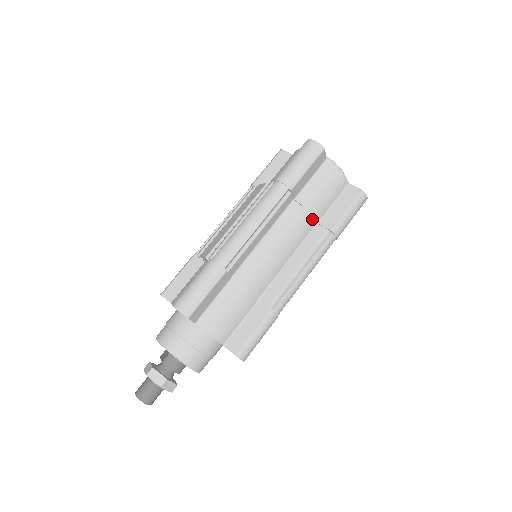
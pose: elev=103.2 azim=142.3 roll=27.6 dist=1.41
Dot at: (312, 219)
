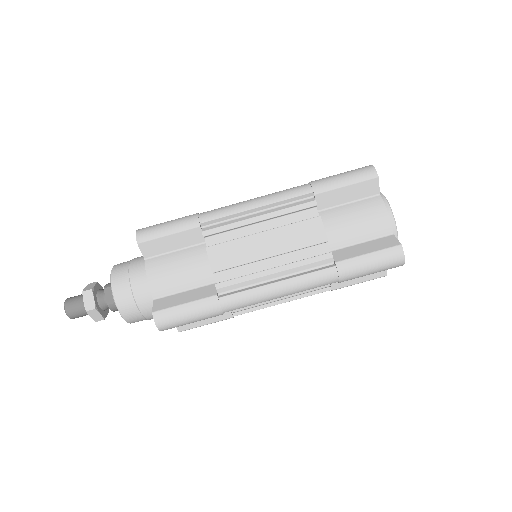
Dot at: occluded
